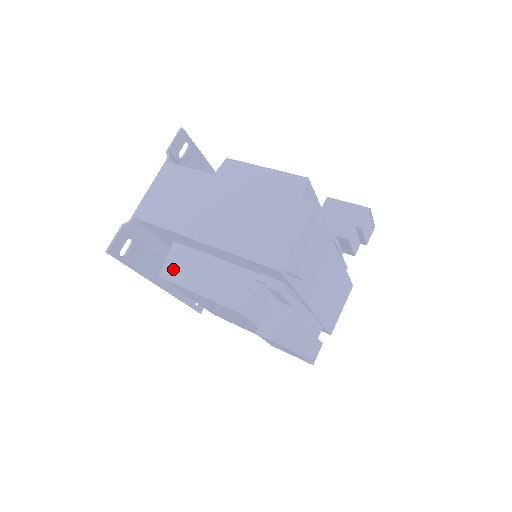
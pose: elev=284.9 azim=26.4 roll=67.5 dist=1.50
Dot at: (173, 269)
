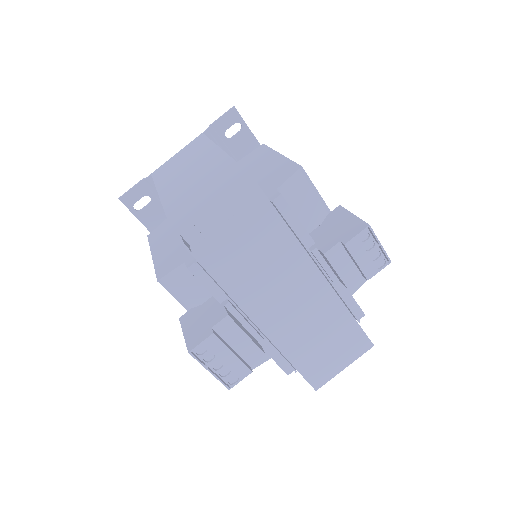
Dot at: (158, 231)
